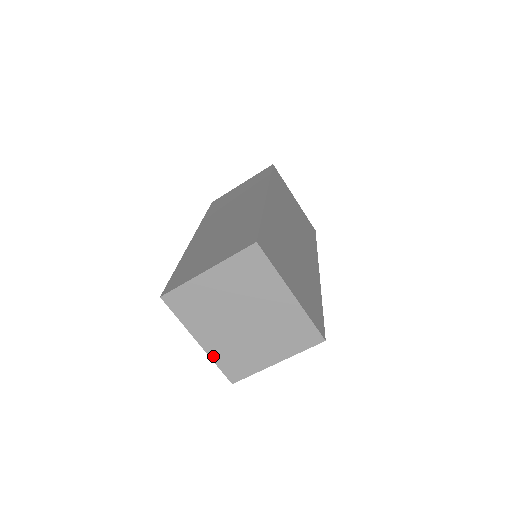
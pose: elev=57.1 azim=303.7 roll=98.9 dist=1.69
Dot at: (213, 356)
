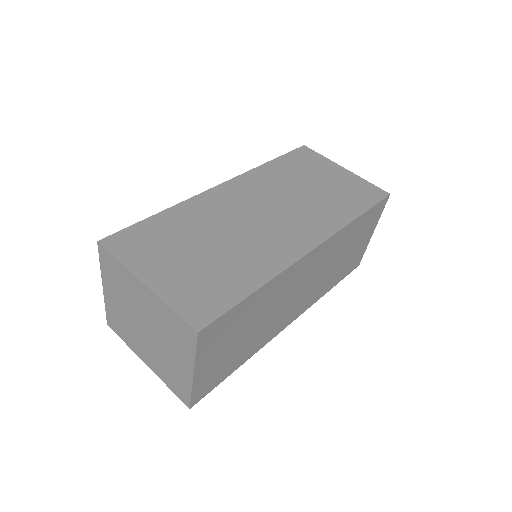
Dot at: (161, 377)
